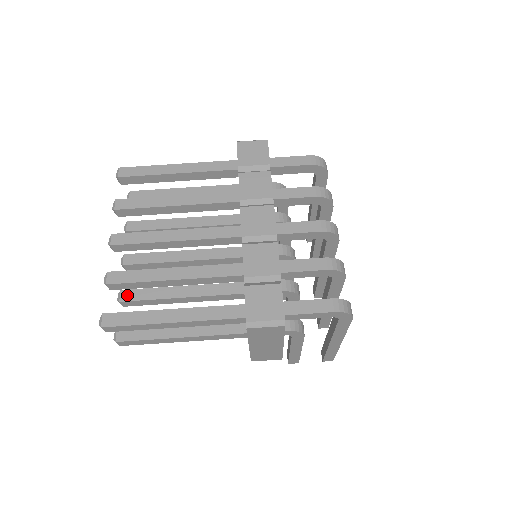
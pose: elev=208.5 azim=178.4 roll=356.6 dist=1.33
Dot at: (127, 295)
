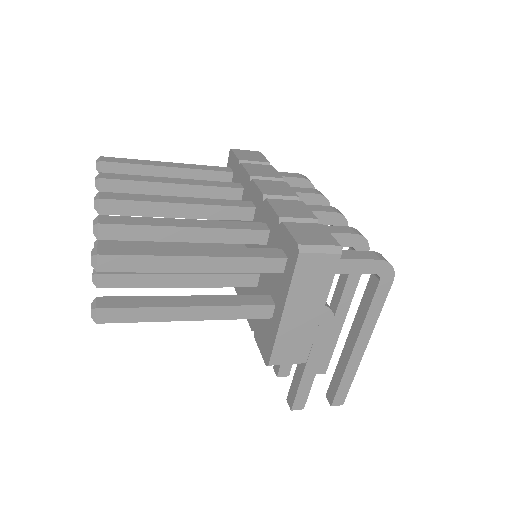
Dot at: occluded
